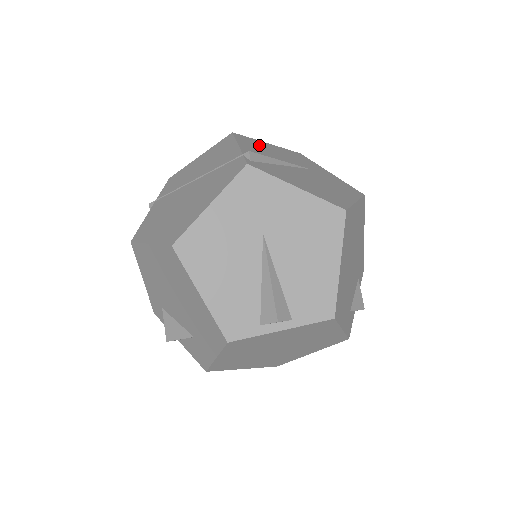
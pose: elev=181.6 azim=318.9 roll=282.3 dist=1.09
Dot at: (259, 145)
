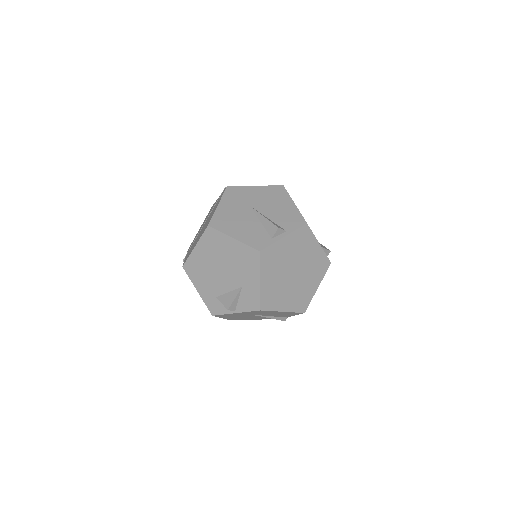
Dot at: occluded
